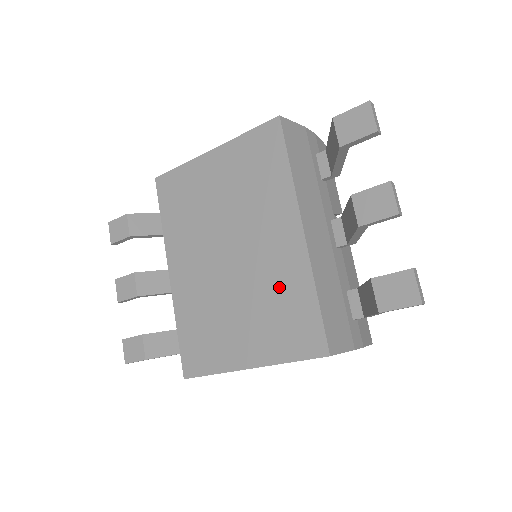
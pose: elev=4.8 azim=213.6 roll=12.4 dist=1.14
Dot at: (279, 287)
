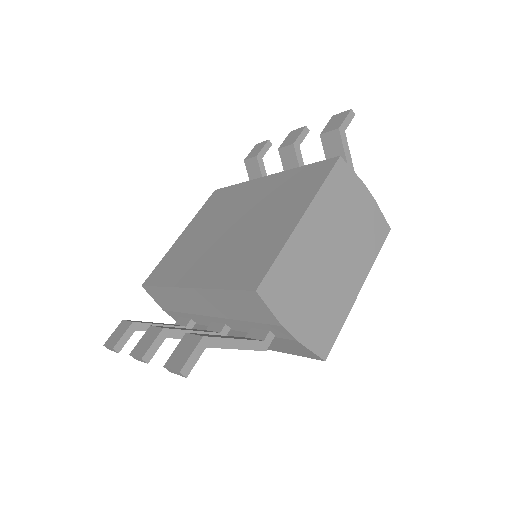
Dot at: (278, 191)
